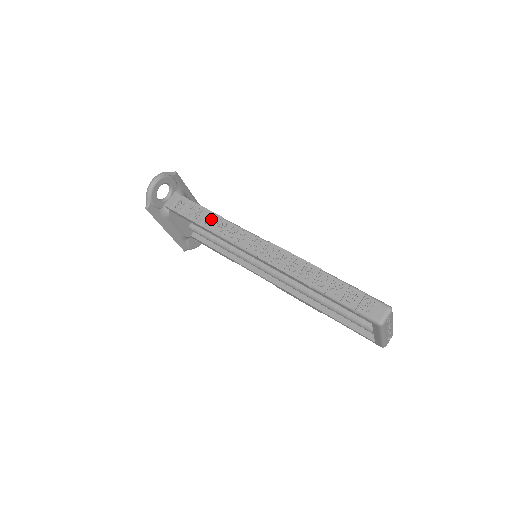
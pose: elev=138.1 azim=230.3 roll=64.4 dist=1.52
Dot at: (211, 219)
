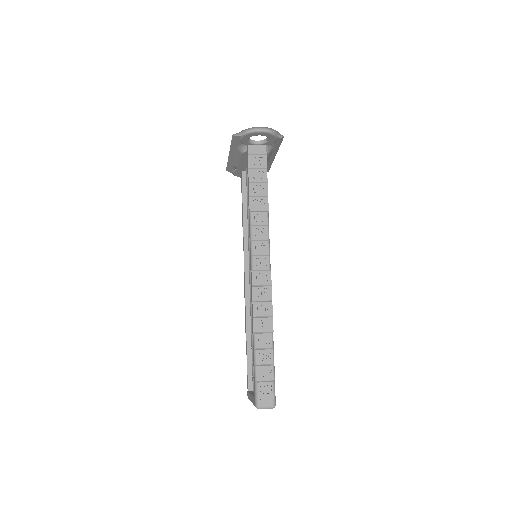
Dot at: (261, 202)
